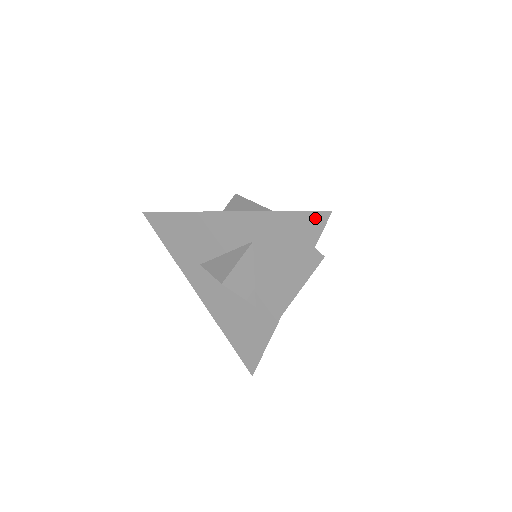
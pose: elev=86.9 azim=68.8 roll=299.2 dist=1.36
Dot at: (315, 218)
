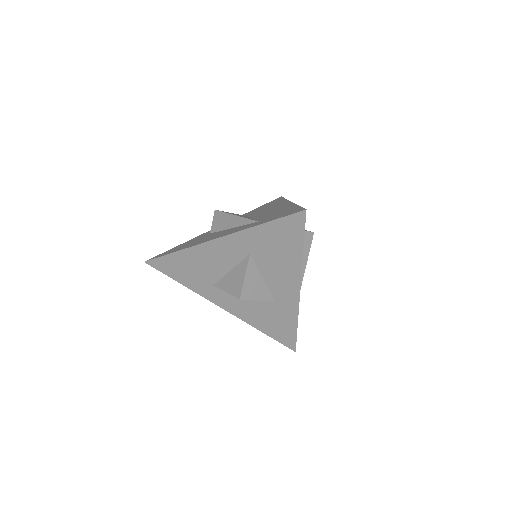
Dot at: (294, 219)
